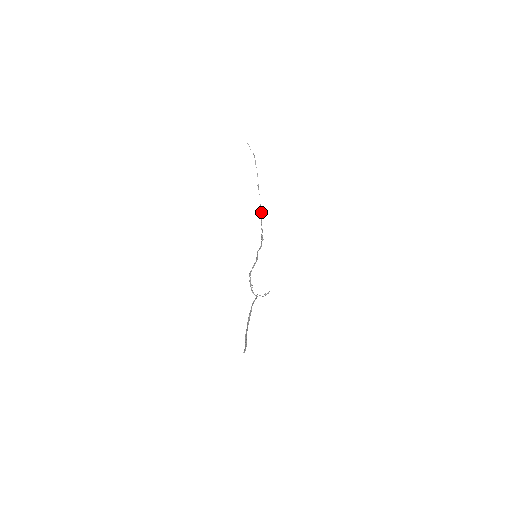
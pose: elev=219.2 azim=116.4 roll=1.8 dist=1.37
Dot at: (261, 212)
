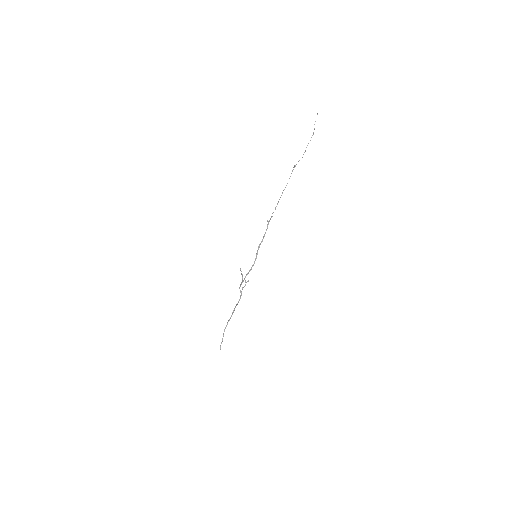
Dot at: occluded
